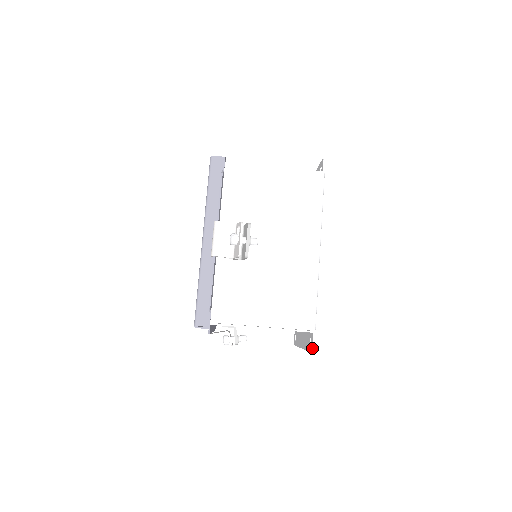
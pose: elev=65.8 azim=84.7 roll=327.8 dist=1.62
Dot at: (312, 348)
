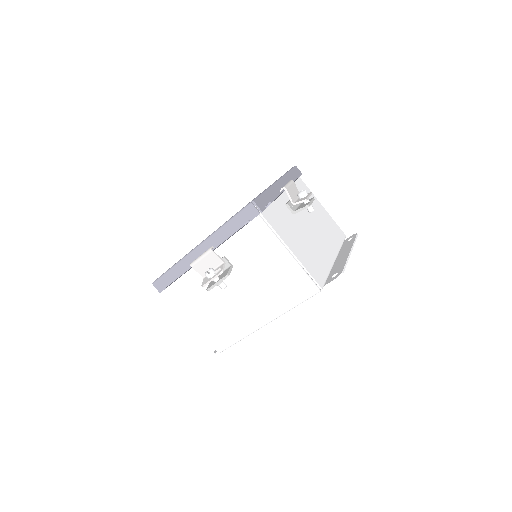
Dot at: (215, 353)
